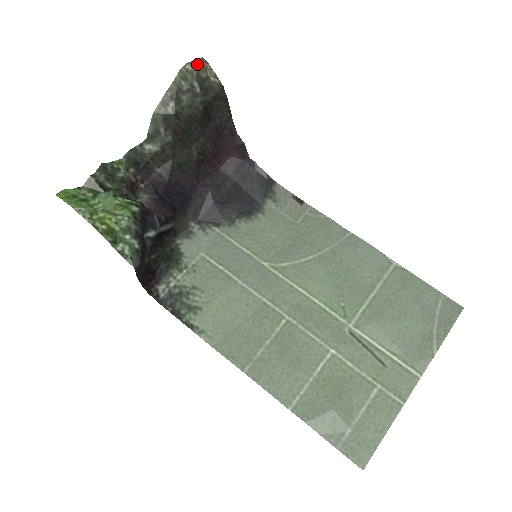
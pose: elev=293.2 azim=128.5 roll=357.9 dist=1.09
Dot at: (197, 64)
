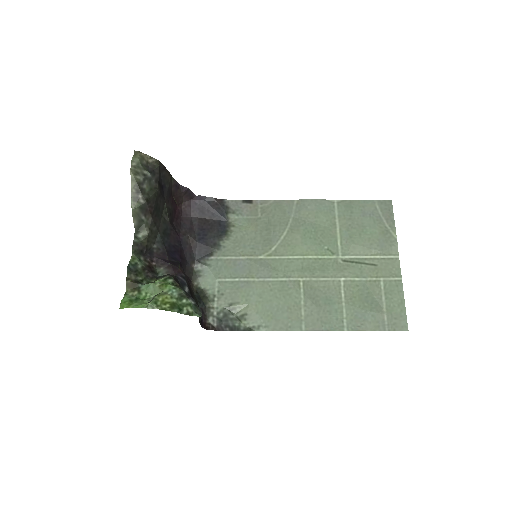
Dot at: (138, 158)
